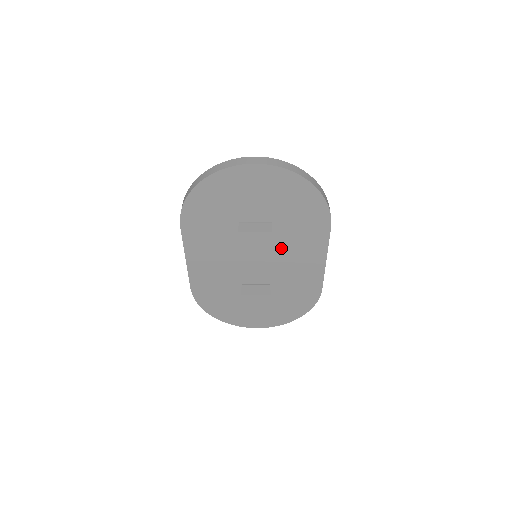
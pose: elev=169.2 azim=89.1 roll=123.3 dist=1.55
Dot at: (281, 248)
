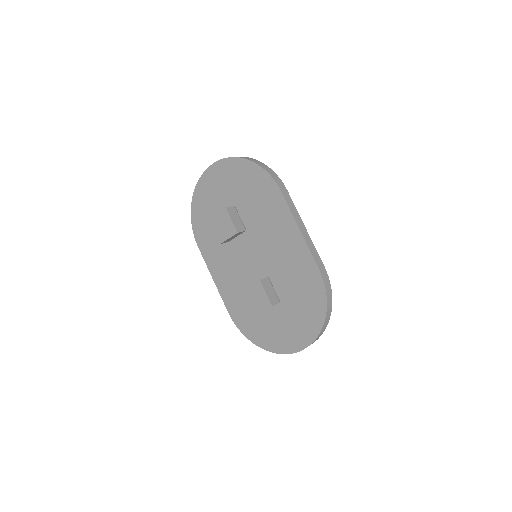
Dot at: (261, 234)
